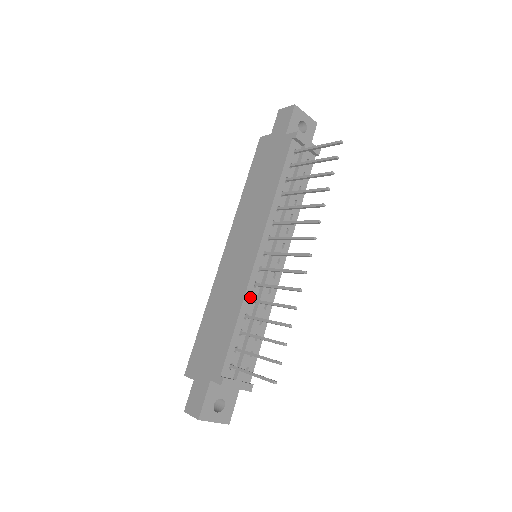
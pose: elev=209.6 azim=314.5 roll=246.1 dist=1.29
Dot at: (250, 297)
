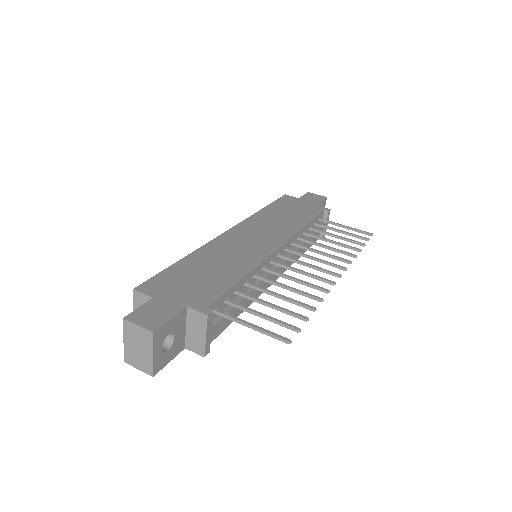
Dot at: occluded
